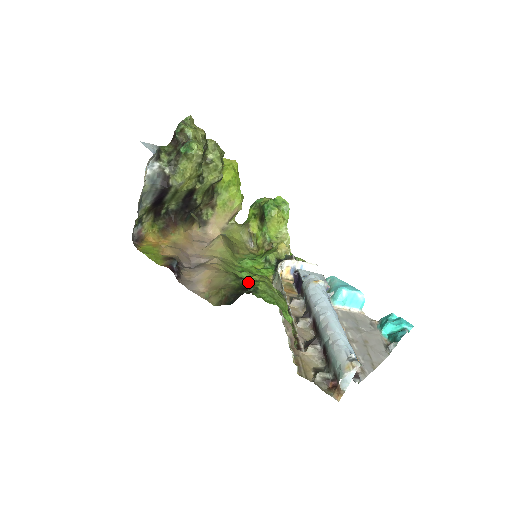
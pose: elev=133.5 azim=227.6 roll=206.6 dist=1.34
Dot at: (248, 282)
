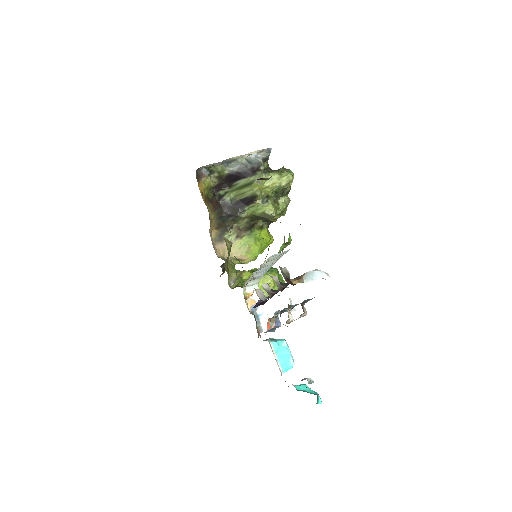
Dot at: occluded
